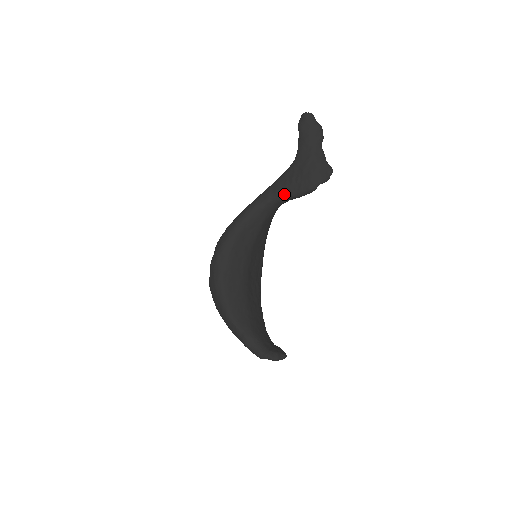
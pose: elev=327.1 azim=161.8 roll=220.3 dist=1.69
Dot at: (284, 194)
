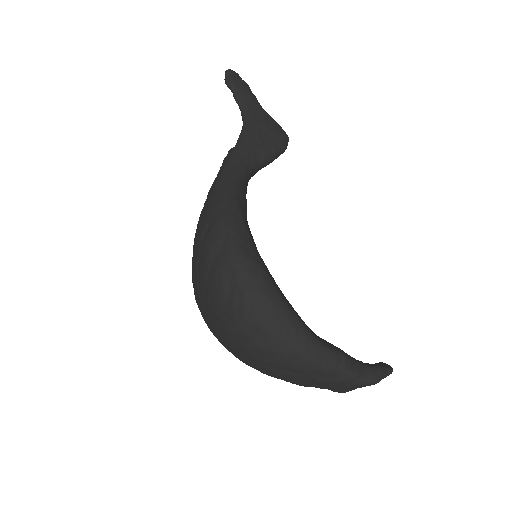
Dot at: (258, 157)
